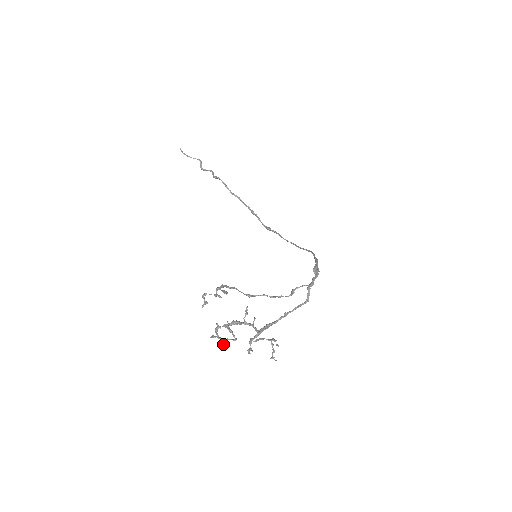
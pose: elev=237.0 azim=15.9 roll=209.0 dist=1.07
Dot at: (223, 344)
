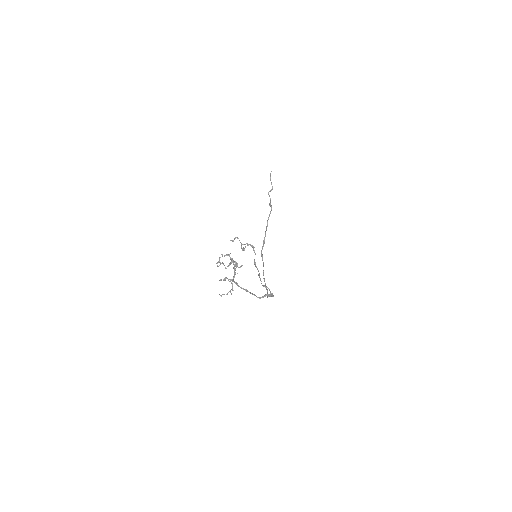
Dot at: (220, 263)
